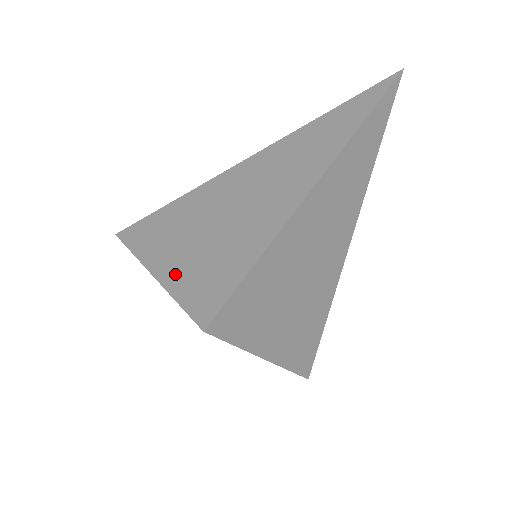
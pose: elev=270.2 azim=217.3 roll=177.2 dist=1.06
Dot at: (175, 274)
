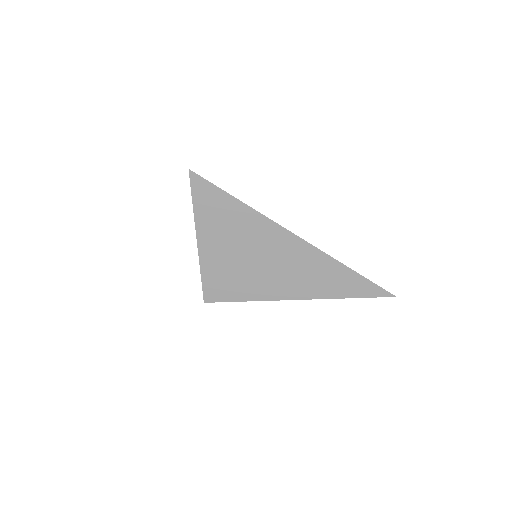
Dot at: (211, 257)
